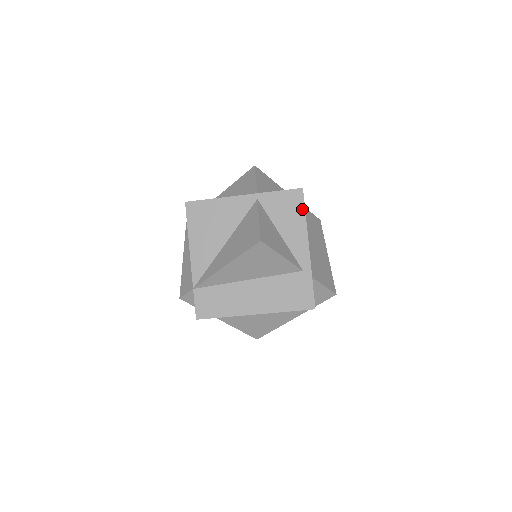
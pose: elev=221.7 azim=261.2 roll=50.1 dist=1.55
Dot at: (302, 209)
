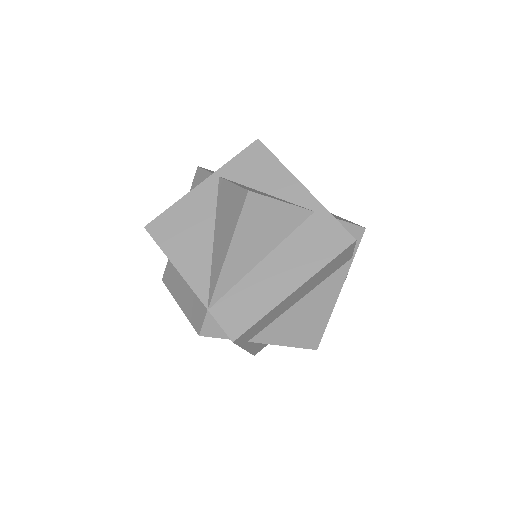
Dot at: (271, 157)
